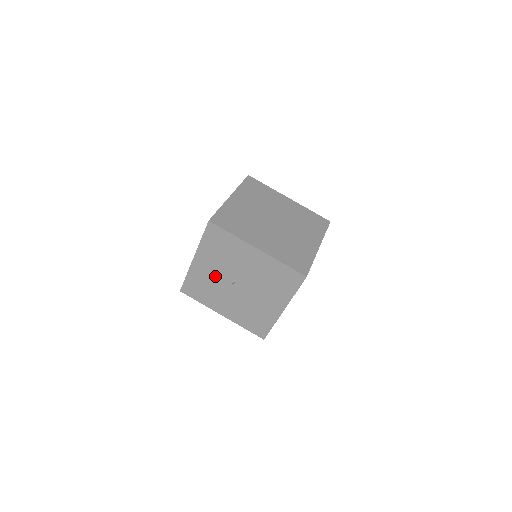
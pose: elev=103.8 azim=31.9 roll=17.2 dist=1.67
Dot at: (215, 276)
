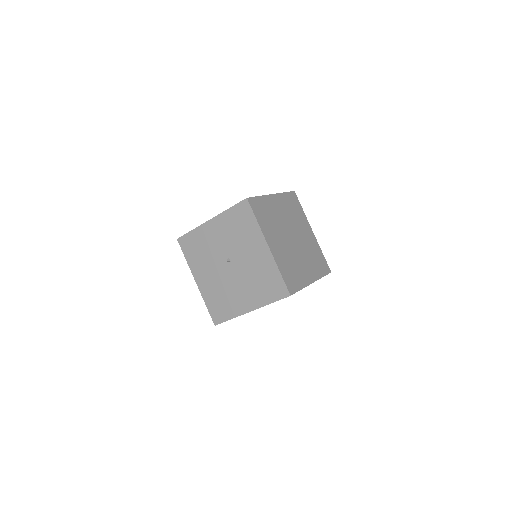
Dot at: (216, 246)
